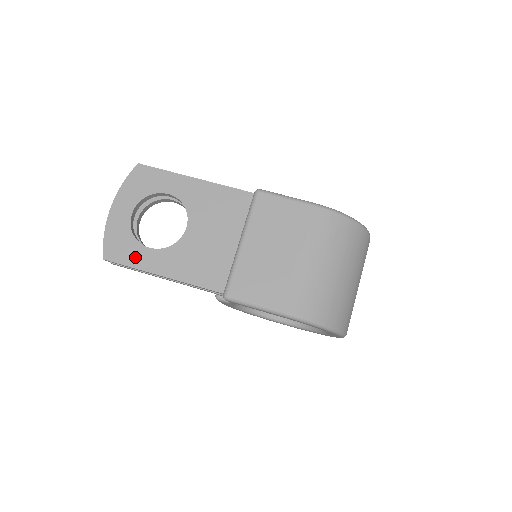
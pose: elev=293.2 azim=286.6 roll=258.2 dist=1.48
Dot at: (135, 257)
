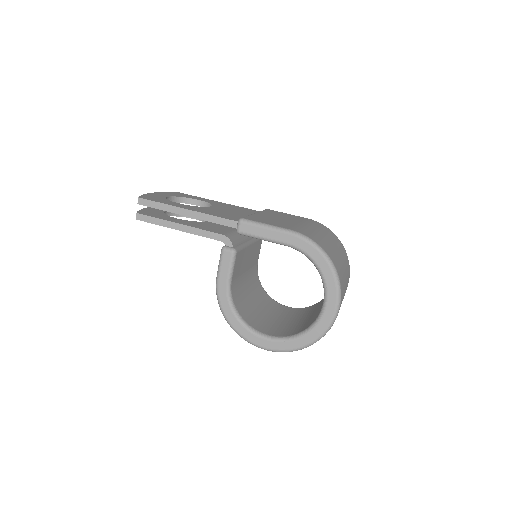
Dot at: (166, 202)
